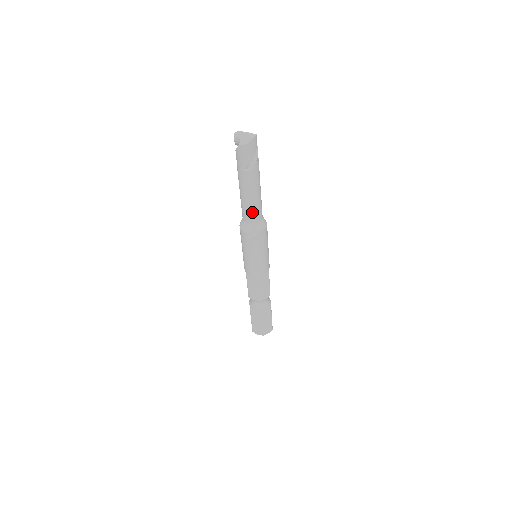
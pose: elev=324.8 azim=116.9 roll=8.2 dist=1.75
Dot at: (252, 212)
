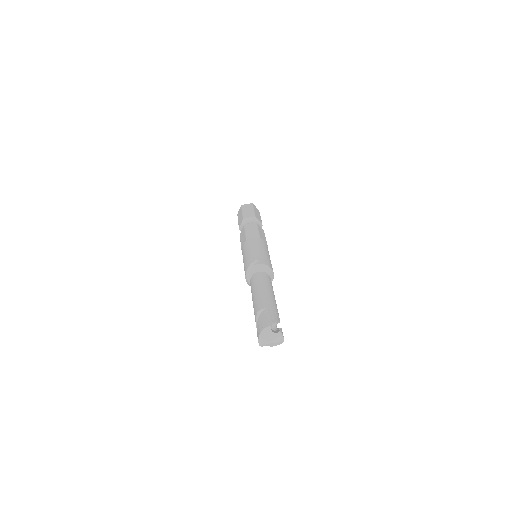
Dot at: occluded
